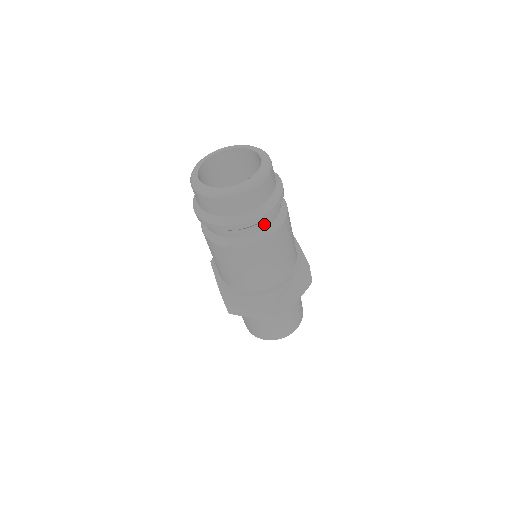
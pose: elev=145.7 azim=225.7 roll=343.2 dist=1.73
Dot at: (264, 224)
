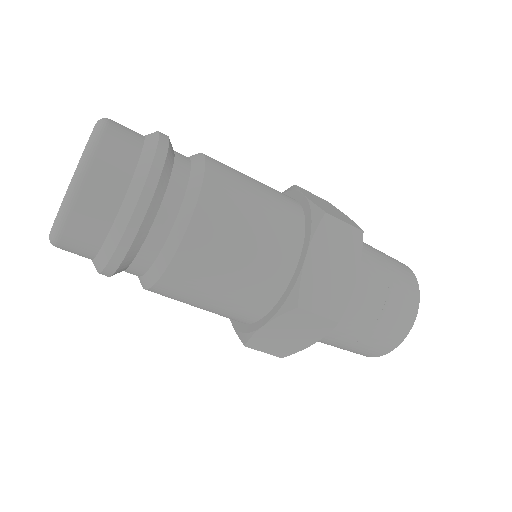
Dot at: (137, 269)
